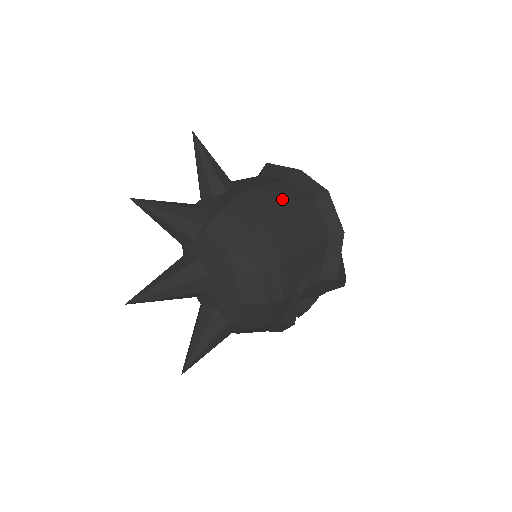
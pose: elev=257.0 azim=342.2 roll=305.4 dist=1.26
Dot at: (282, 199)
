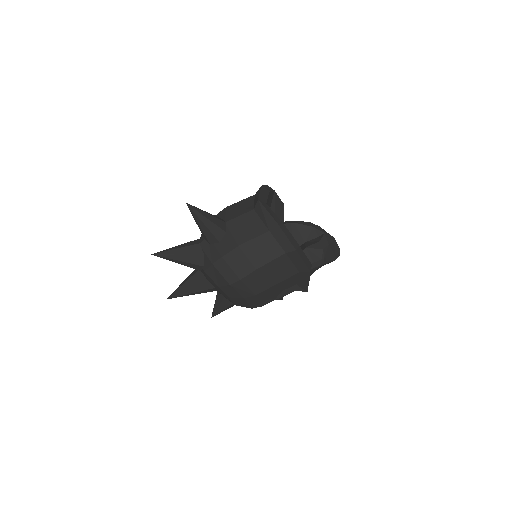
Dot at: (258, 256)
